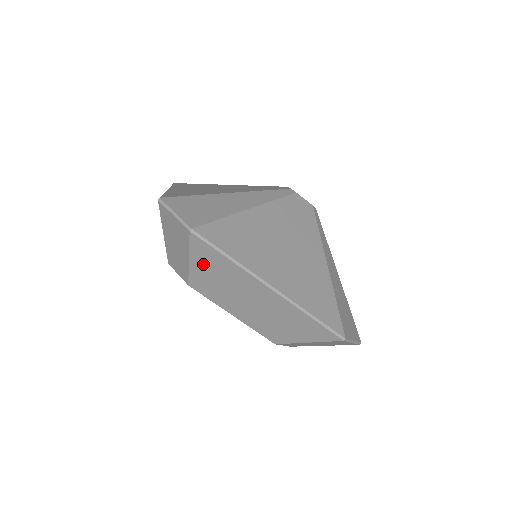
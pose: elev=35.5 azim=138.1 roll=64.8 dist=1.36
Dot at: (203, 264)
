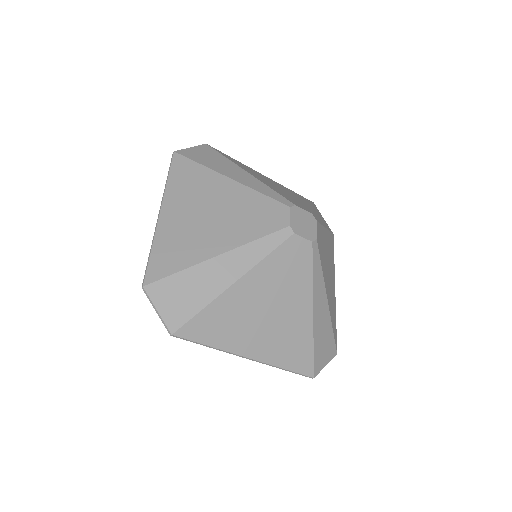
Dot at: occluded
